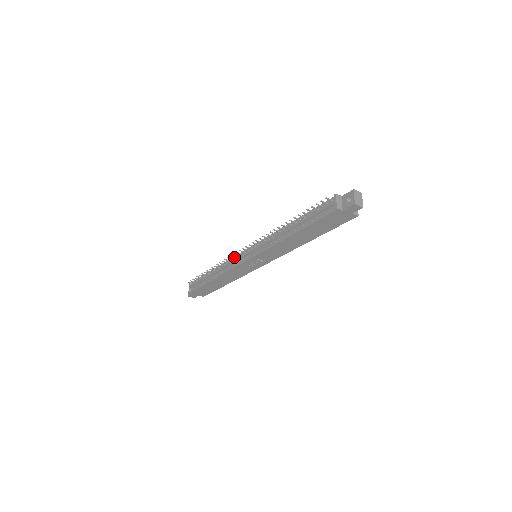
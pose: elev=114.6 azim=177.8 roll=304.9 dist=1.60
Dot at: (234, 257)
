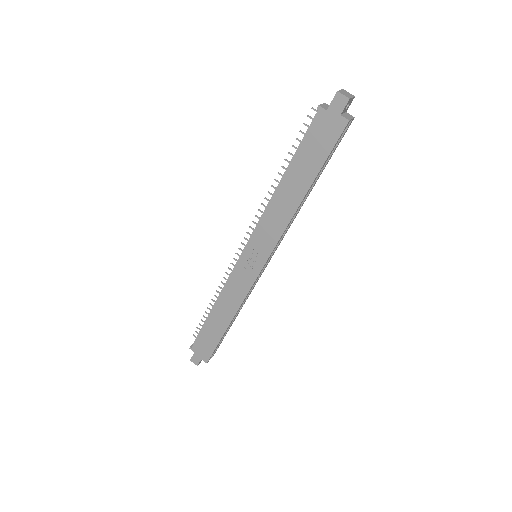
Dot at: occluded
